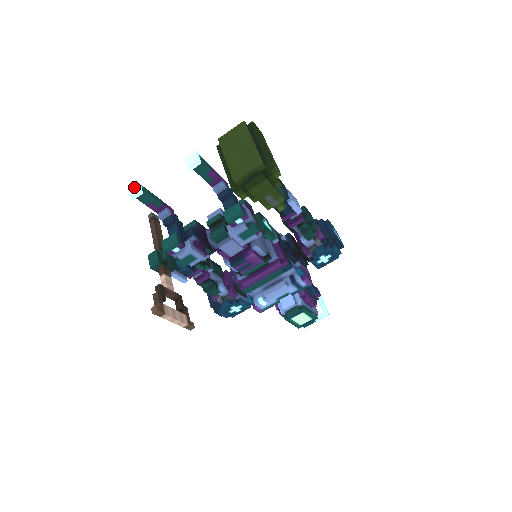
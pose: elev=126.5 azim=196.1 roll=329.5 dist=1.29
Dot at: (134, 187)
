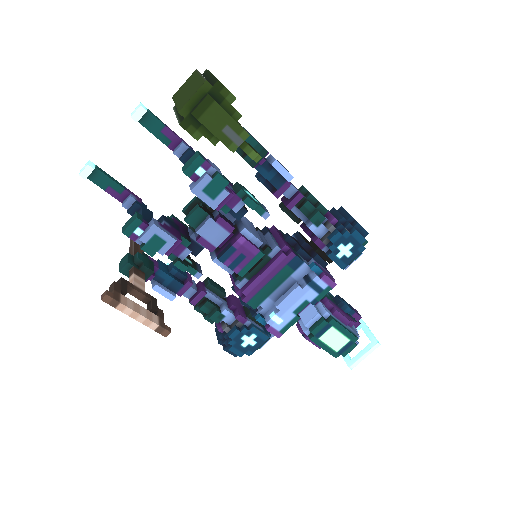
Dot at: (85, 165)
